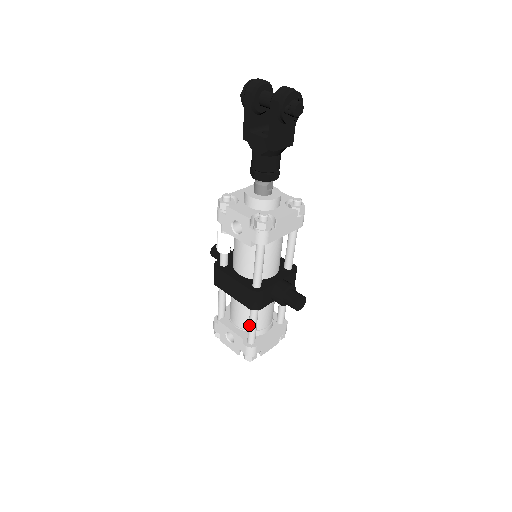
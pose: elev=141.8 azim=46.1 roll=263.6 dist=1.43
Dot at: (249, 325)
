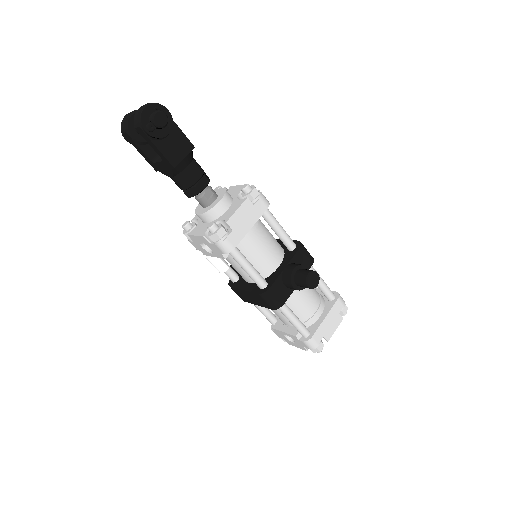
Dot at: occluded
